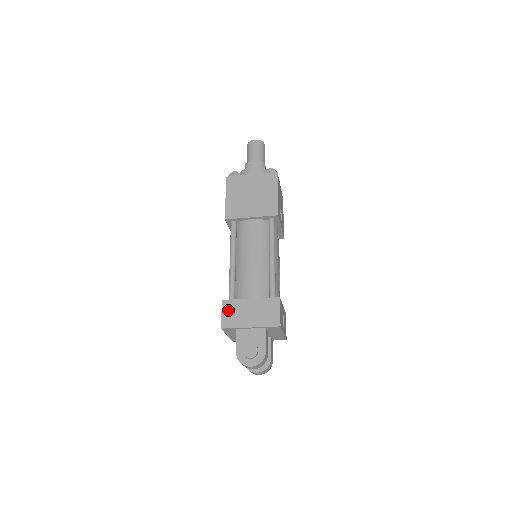
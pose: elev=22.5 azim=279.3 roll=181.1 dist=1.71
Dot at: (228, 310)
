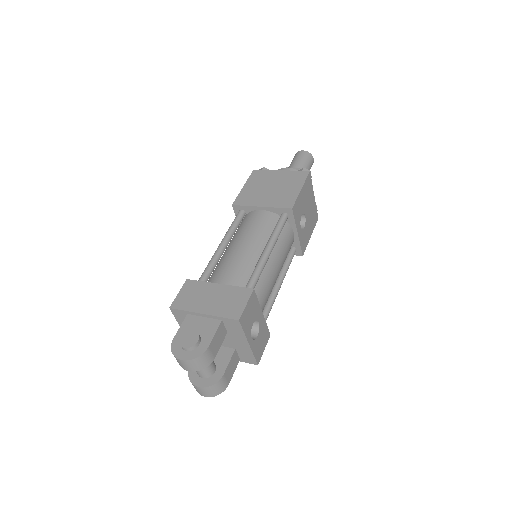
Dot at: (188, 290)
